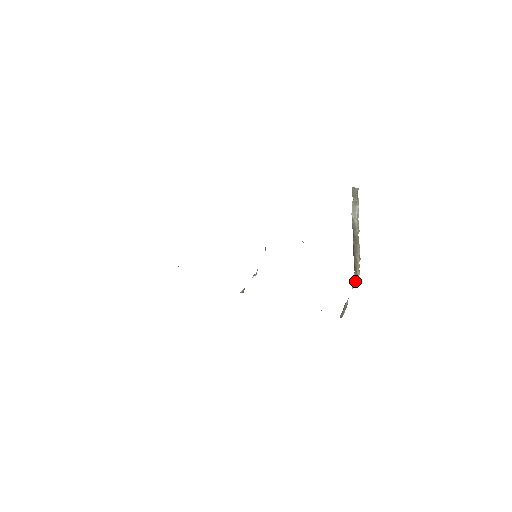
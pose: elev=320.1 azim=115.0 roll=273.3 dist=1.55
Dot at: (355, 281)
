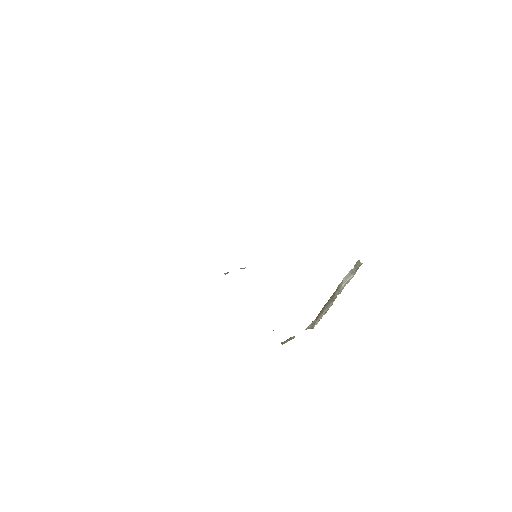
Dot at: (310, 326)
